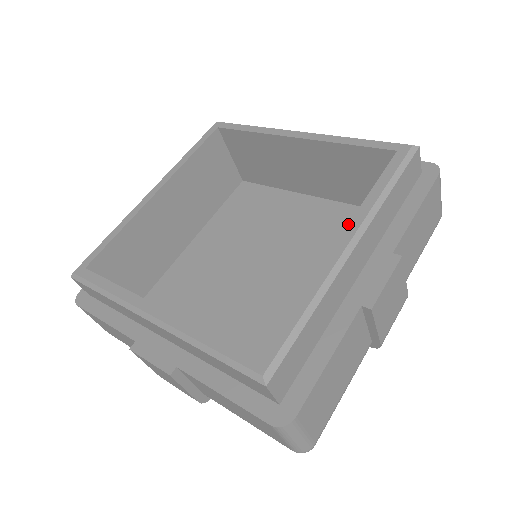
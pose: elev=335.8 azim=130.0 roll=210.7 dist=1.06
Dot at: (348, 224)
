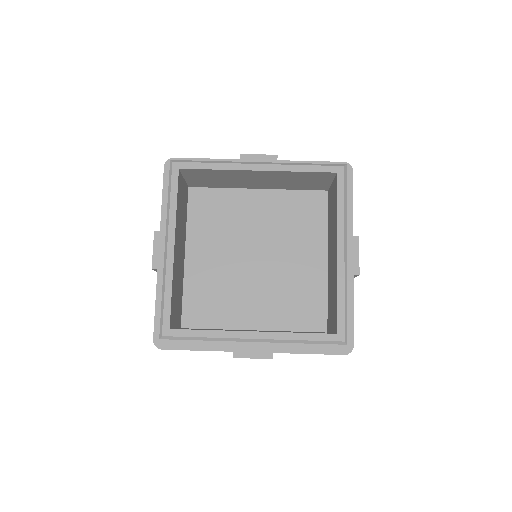
Dot at: (337, 237)
